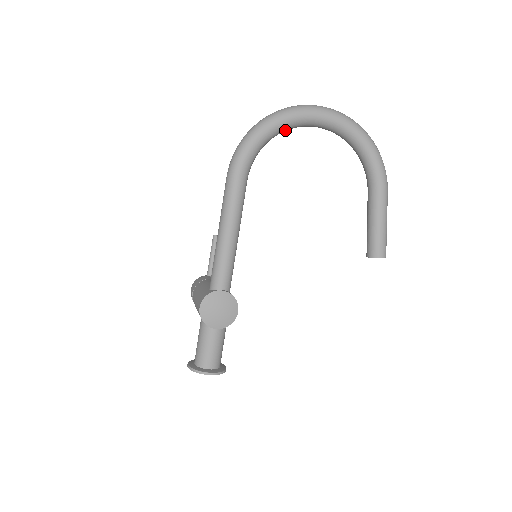
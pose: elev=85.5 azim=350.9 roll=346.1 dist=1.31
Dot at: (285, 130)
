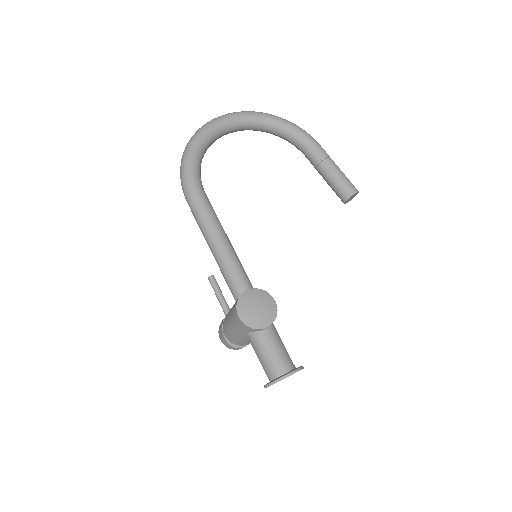
Dot at: (209, 144)
